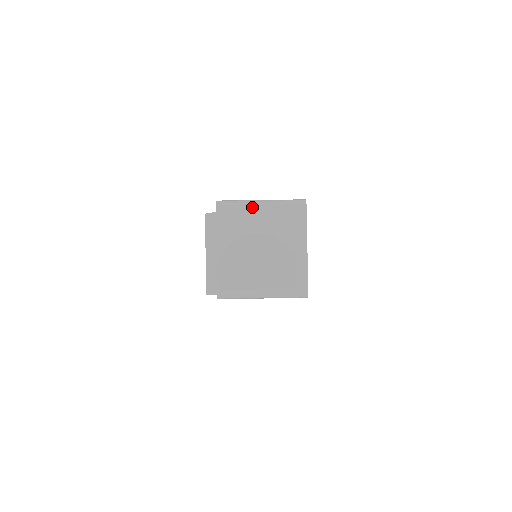
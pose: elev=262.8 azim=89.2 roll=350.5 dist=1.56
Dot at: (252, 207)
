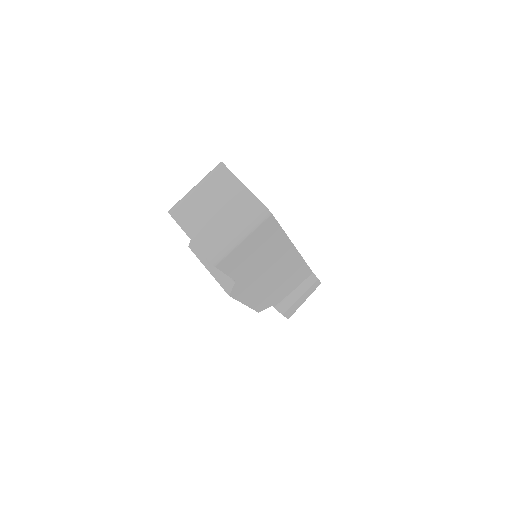
Dot at: (191, 194)
